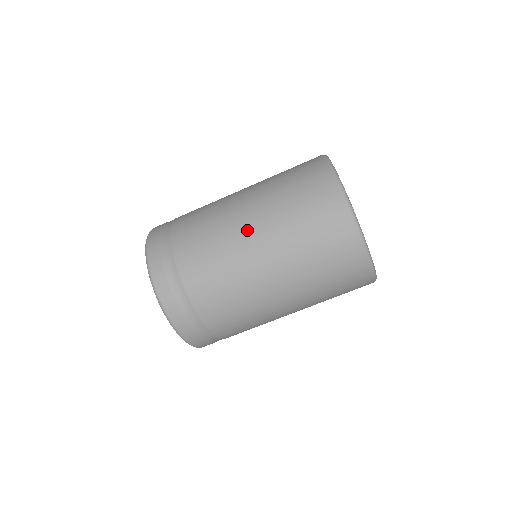
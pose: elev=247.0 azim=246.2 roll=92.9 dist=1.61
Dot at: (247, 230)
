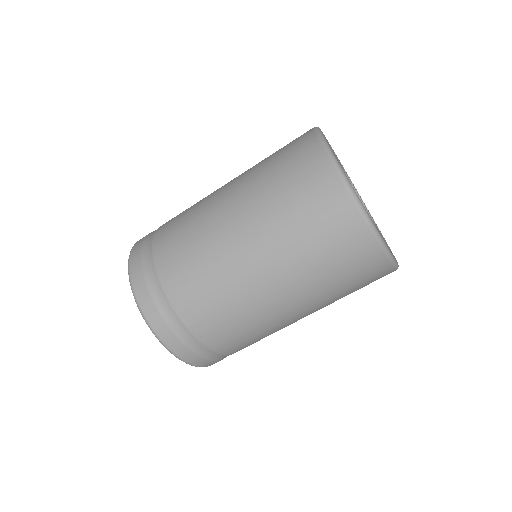
Dot at: (242, 252)
